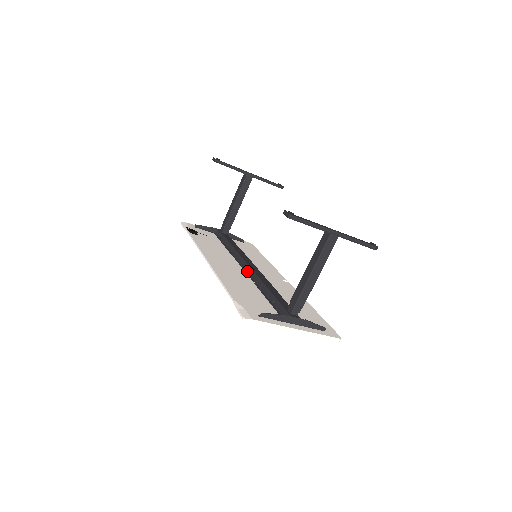
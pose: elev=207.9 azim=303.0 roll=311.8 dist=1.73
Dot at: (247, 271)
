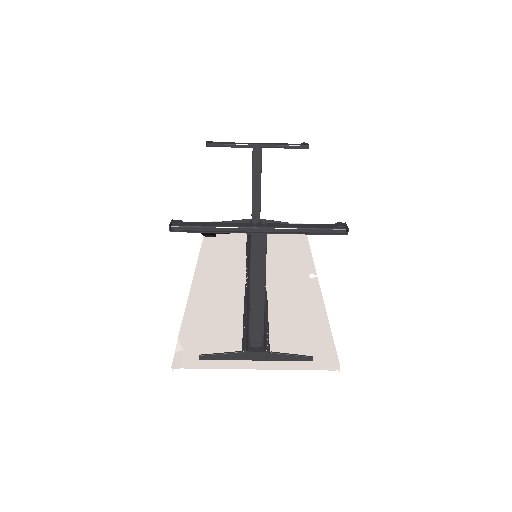
Dot at: (247, 278)
